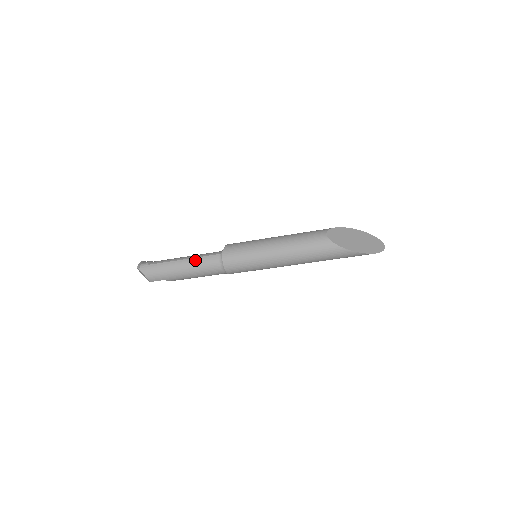
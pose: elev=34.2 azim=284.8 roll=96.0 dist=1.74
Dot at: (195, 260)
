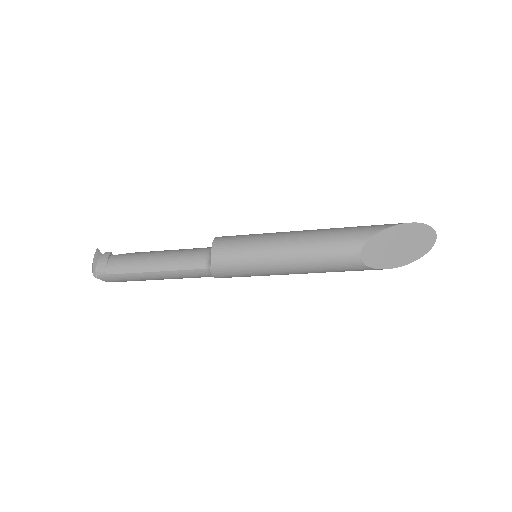
Dot at: (173, 274)
